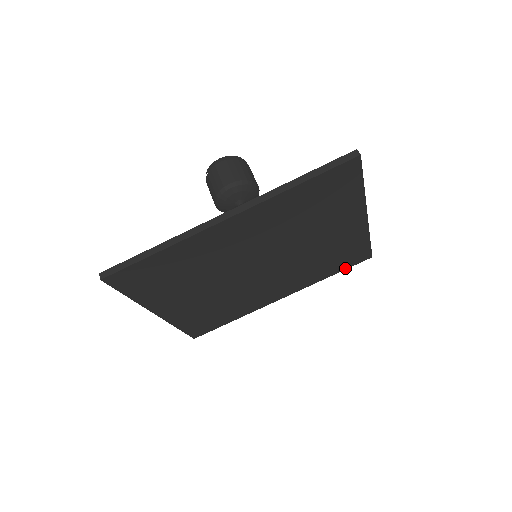
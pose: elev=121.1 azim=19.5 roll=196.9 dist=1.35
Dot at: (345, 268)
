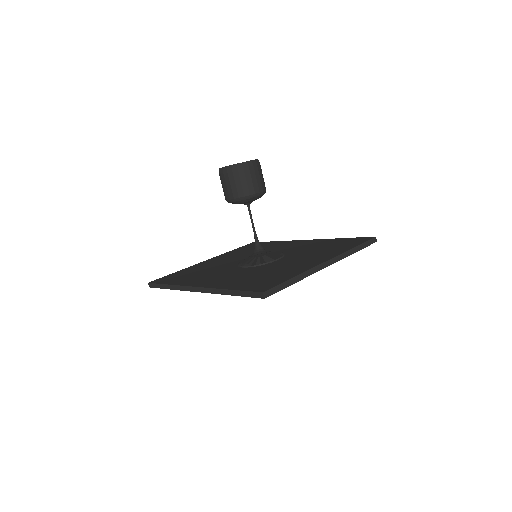
Dot at: occluded
